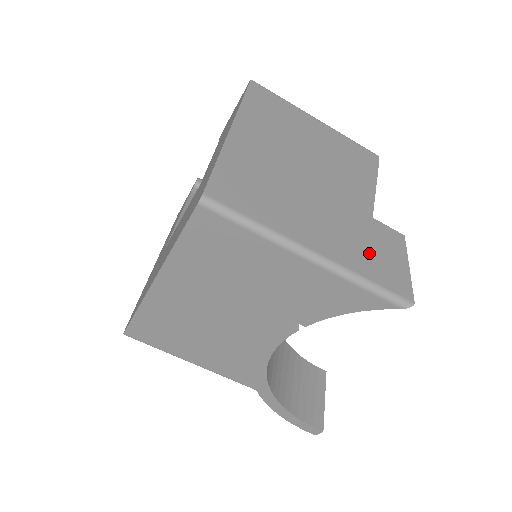
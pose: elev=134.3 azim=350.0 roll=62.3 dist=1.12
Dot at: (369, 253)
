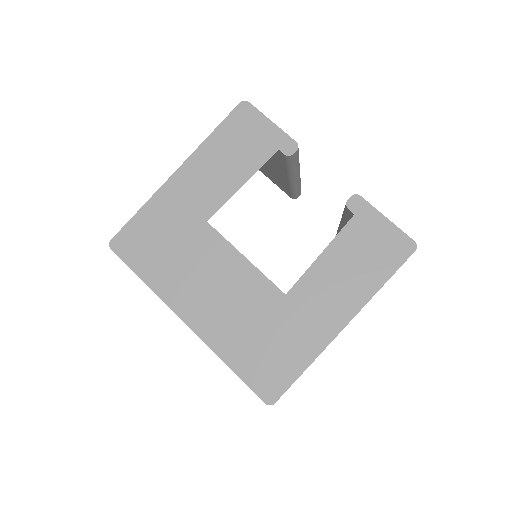
Dot at: occluded
